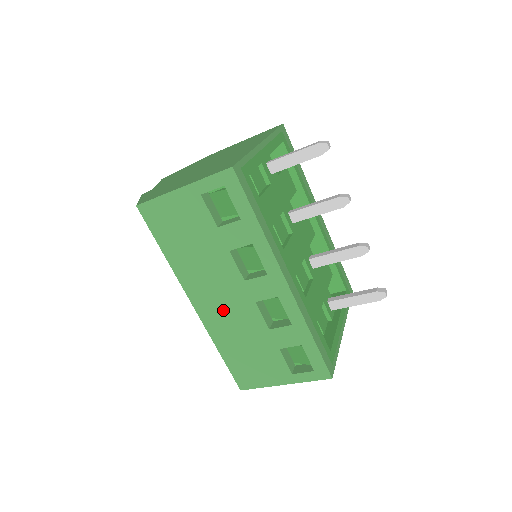
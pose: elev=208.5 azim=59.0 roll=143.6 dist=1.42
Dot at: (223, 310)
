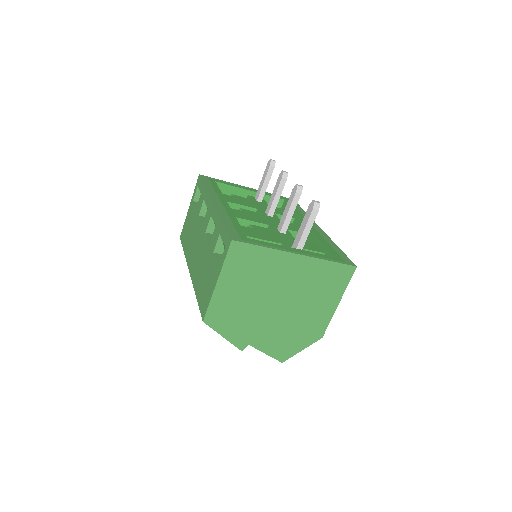
Dot at: (197, 258)
